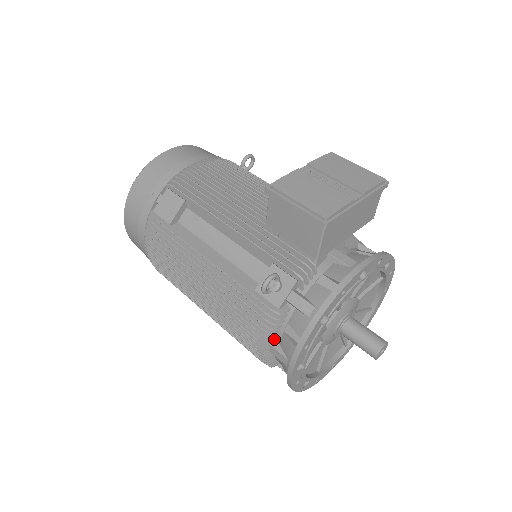
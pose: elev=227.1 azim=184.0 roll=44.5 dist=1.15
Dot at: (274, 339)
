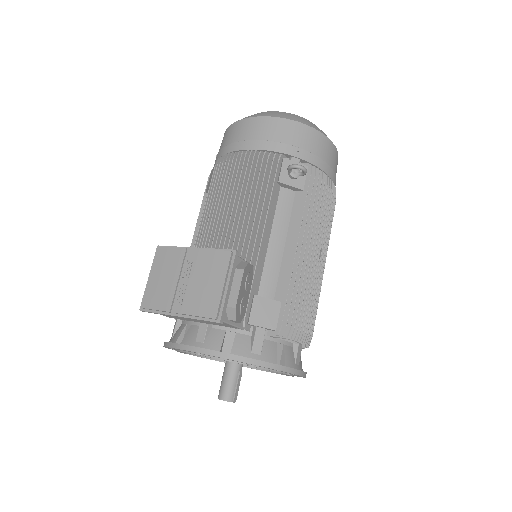
Dot at: occluded
